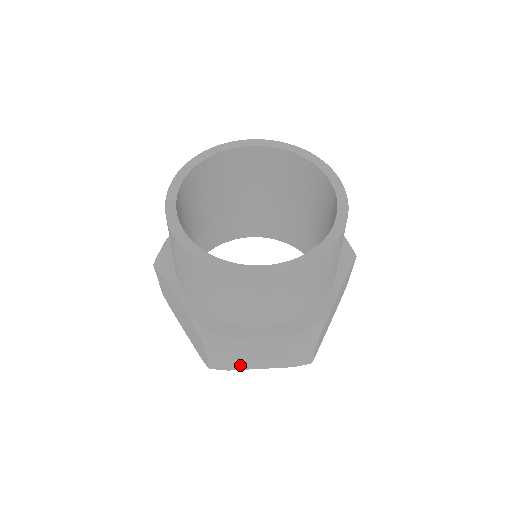
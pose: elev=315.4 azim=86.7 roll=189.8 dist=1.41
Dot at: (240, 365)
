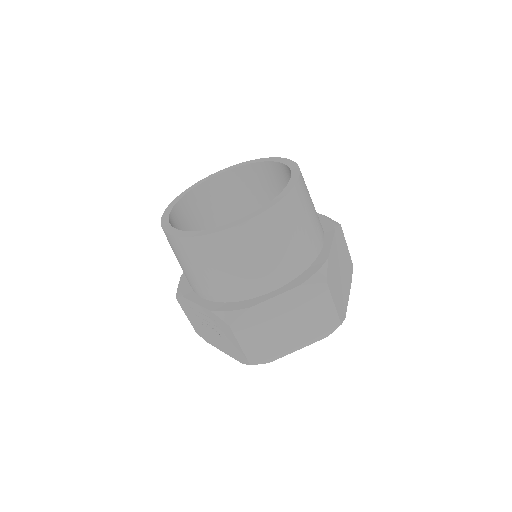
Dot at: (210, 339)
